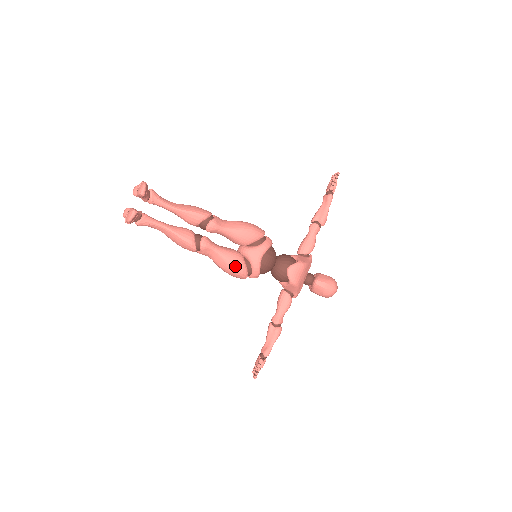
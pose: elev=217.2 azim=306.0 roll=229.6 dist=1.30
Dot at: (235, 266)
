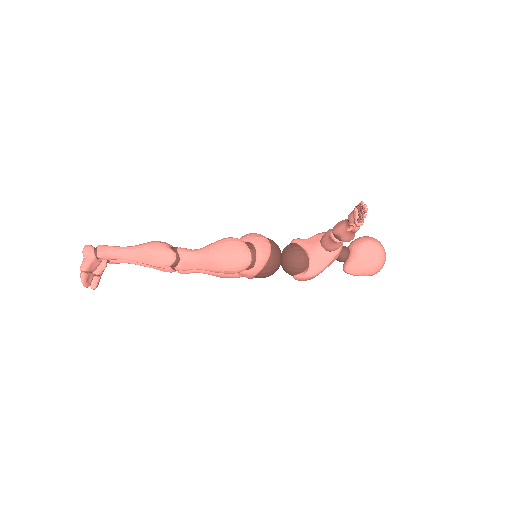
Dot at: occluded
